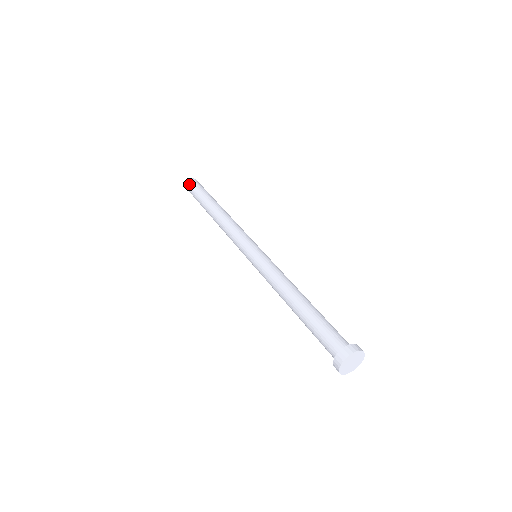
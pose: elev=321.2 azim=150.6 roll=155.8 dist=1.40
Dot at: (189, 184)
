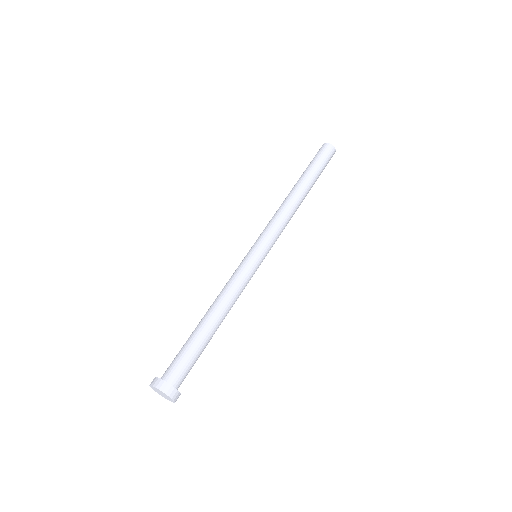
Dot at: (326, 147)
